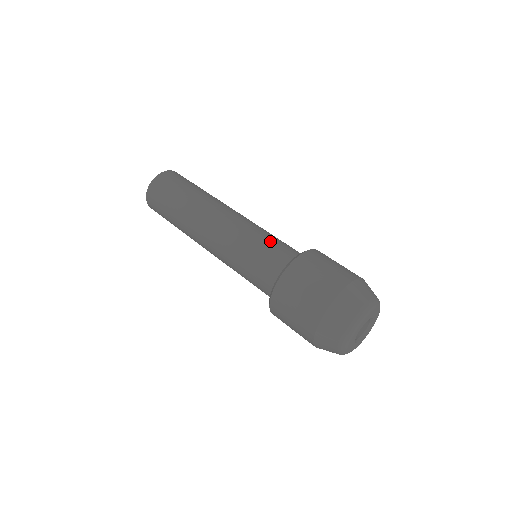
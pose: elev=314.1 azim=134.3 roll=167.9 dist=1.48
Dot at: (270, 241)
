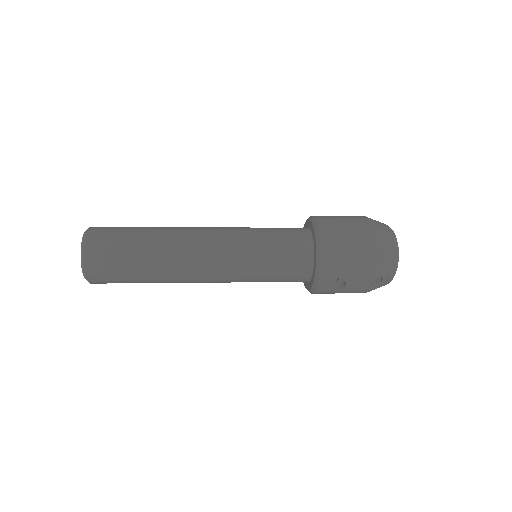
Dot at: occluded
